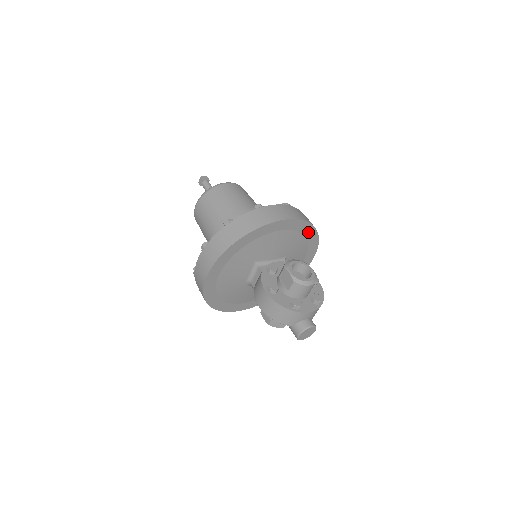
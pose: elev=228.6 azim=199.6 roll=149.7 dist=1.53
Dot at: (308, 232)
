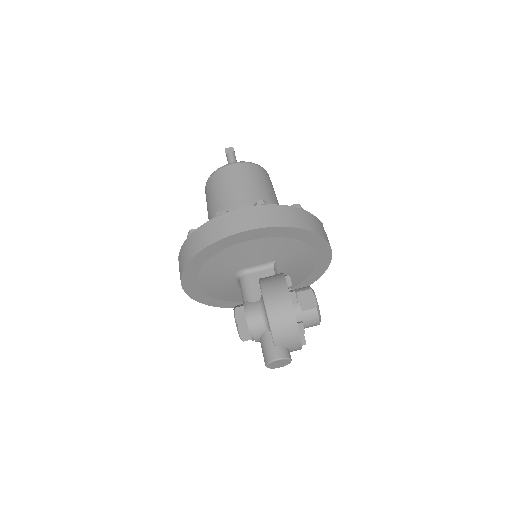
Dot at: (310, 279)
